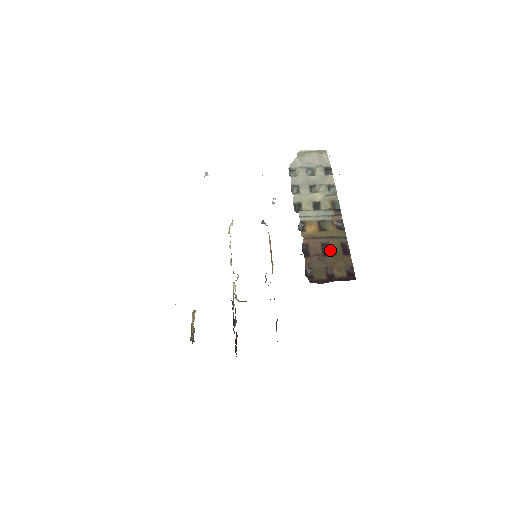
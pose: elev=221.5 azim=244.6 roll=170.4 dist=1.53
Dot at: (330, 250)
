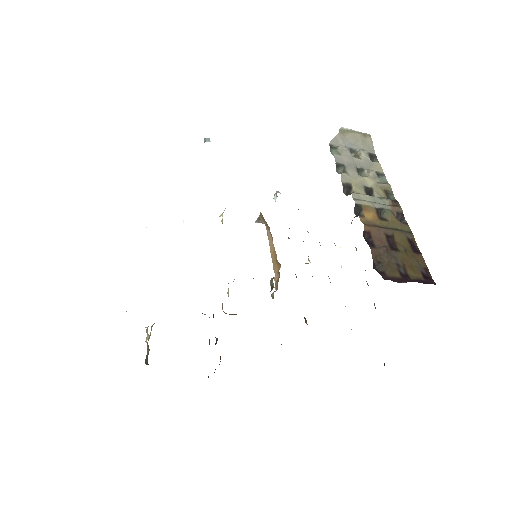
Dot at: (397, 244)
